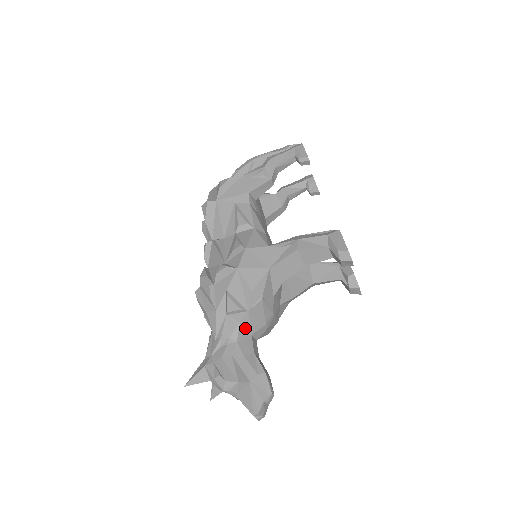
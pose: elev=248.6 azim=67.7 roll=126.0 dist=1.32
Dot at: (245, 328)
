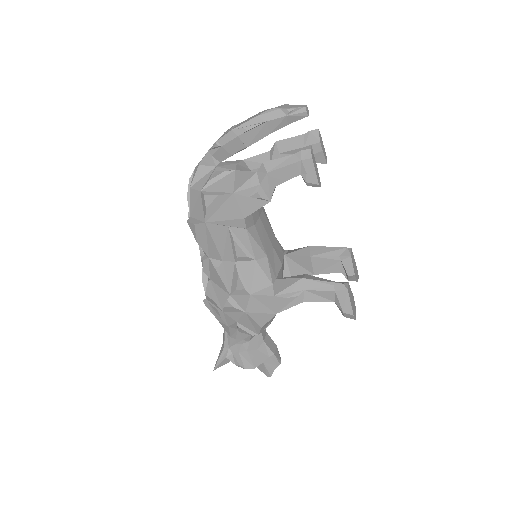
Dot at: occluded
